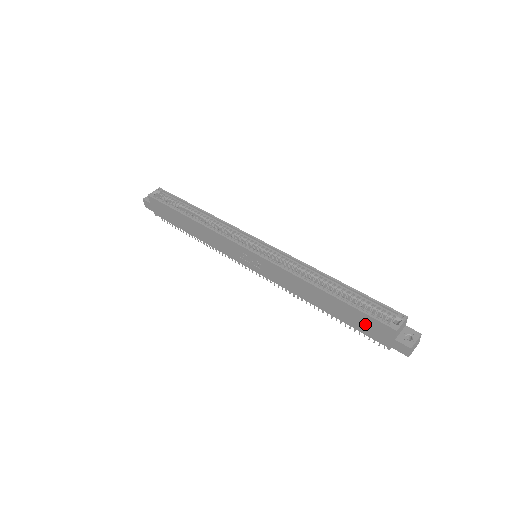
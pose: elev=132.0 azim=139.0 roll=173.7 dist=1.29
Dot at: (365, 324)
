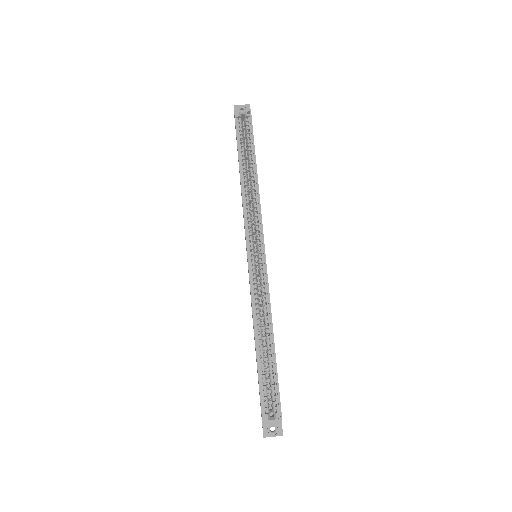
Dot at: occluded
